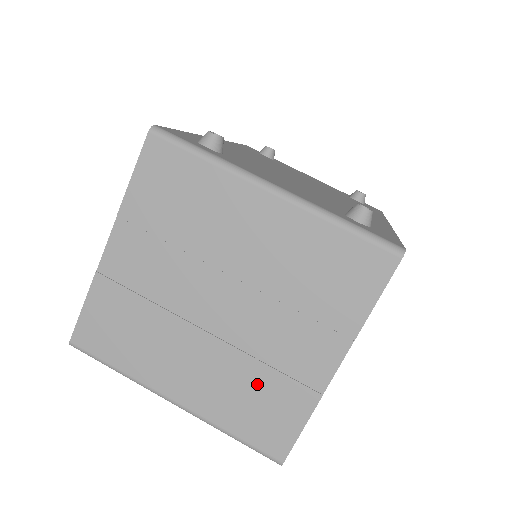
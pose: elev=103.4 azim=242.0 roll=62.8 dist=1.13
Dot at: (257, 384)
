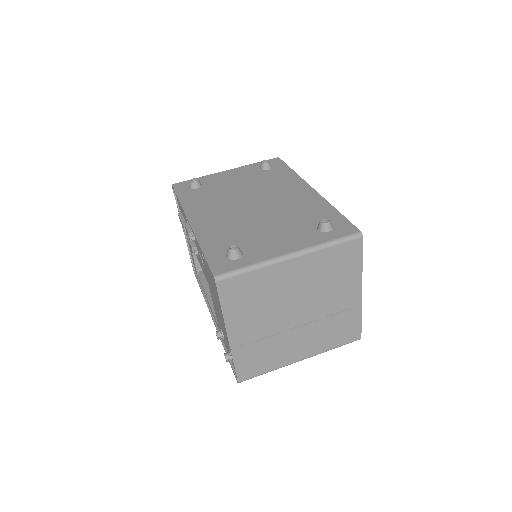
Dot at: (333, 324)
